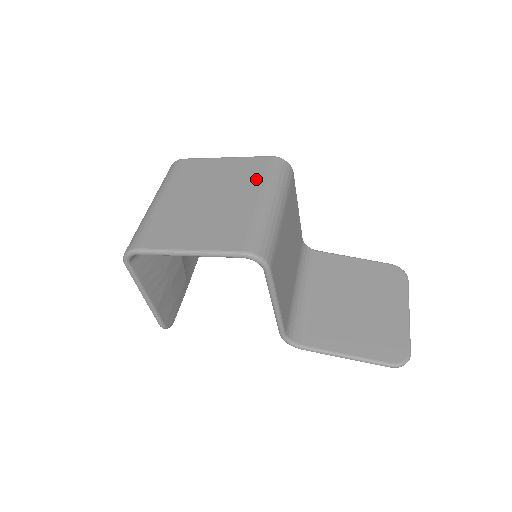
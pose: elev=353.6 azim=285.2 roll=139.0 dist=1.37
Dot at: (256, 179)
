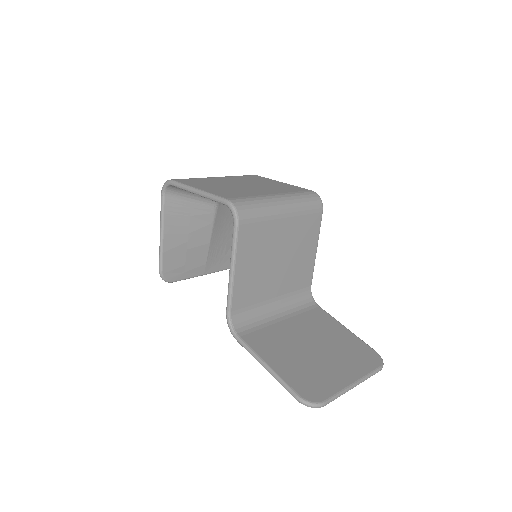
Dot at: (286, 191)
